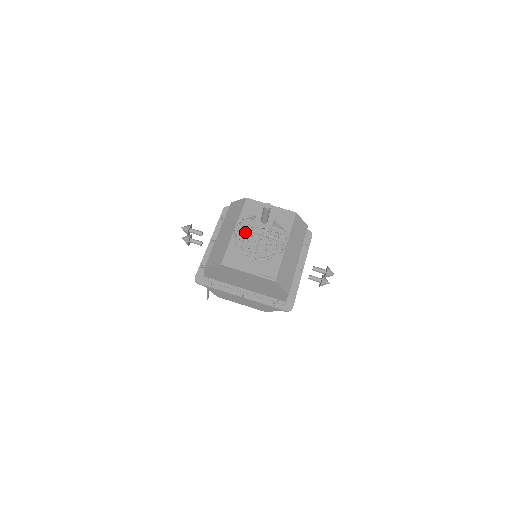
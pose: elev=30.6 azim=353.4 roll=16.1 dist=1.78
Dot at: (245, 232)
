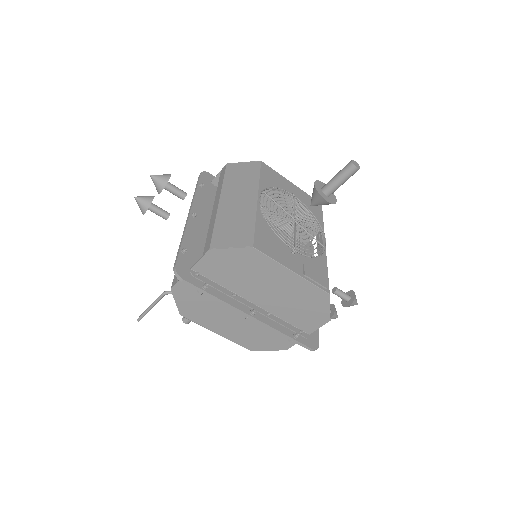
Dot at: occluded
